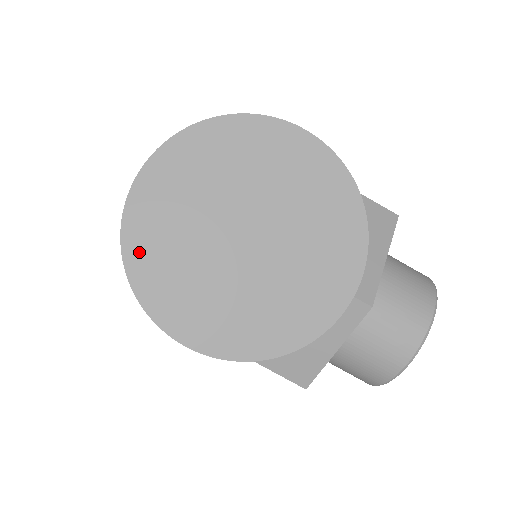
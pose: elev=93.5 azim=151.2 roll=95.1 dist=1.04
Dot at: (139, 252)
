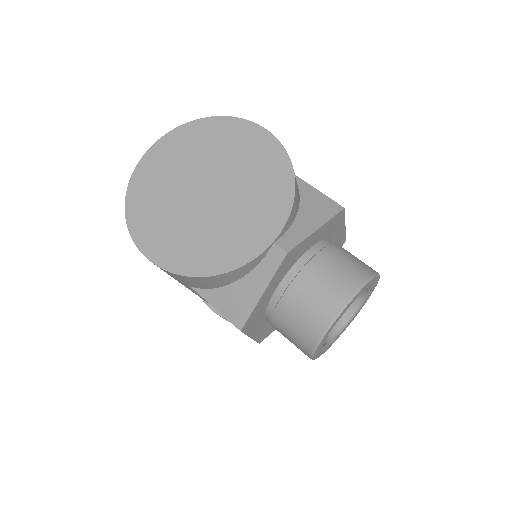
Dot at: (137, 193)
